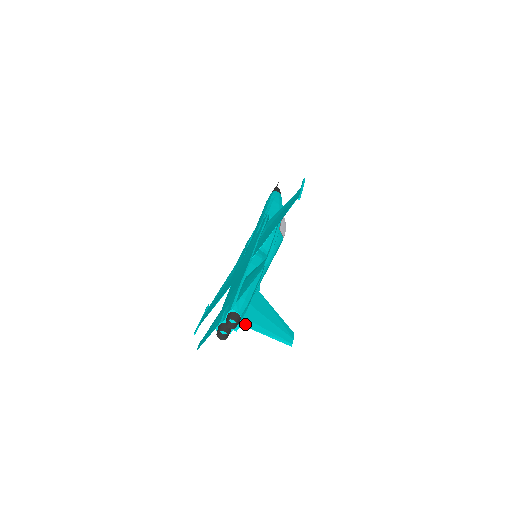
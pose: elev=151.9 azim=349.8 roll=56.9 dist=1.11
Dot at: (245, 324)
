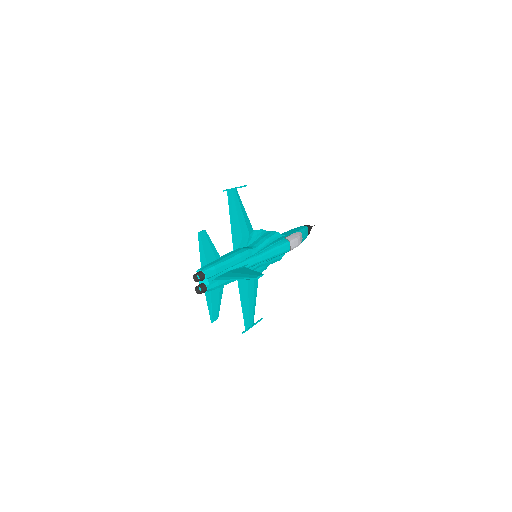
Dot at: (216, 279)
